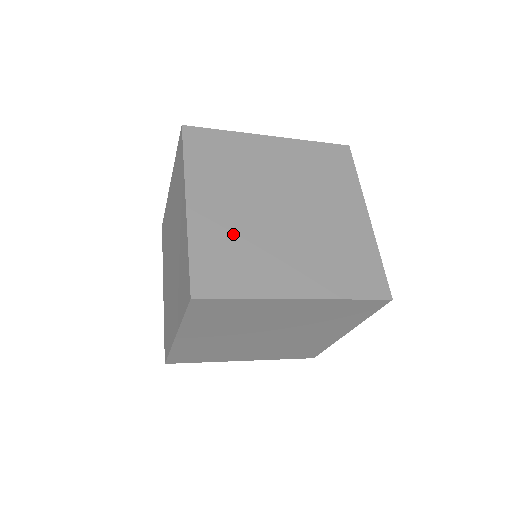
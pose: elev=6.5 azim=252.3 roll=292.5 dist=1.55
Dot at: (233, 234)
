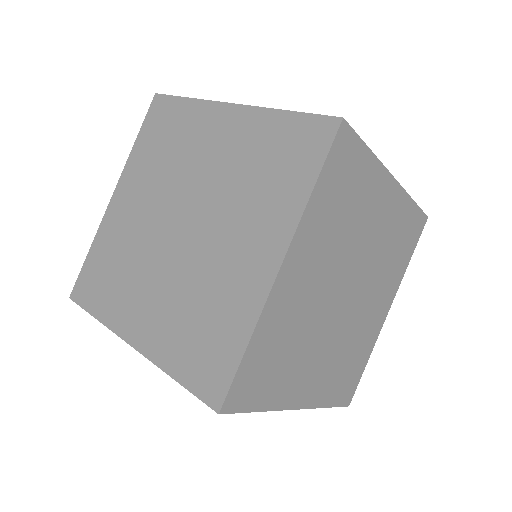
Dot at: (296, 324)
